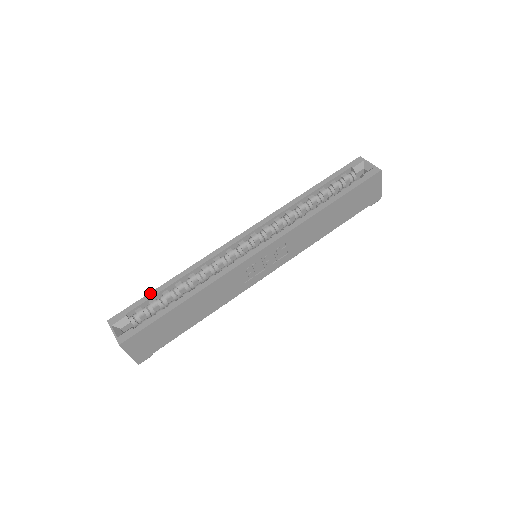
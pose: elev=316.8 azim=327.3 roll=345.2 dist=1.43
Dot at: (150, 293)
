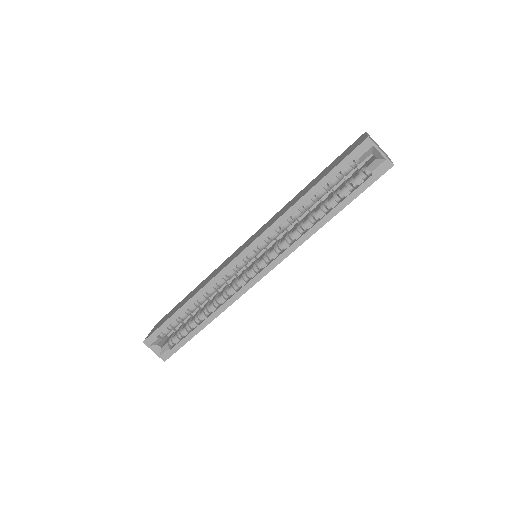
Dot at: (170, 318)
